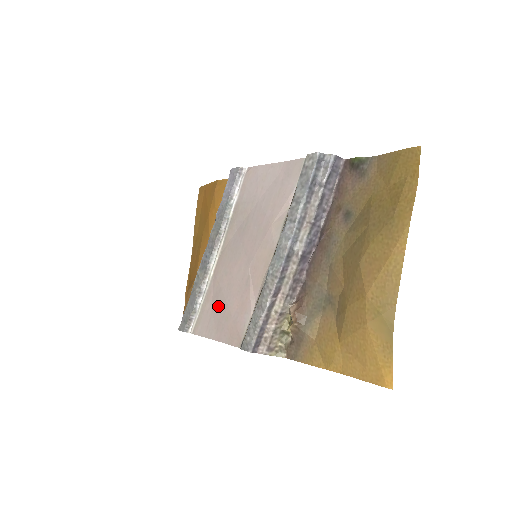
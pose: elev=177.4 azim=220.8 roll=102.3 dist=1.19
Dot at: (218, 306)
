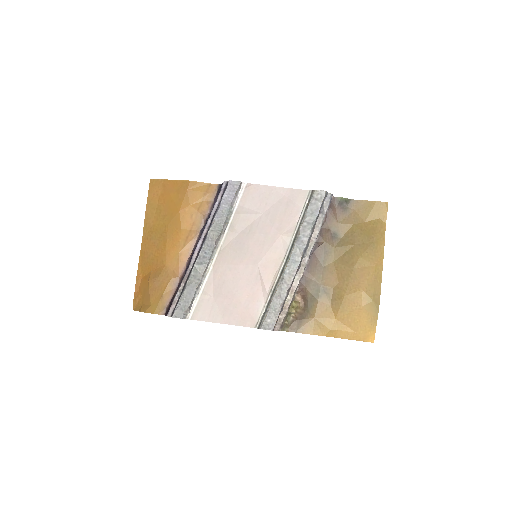
Dot at: (223, 296)
